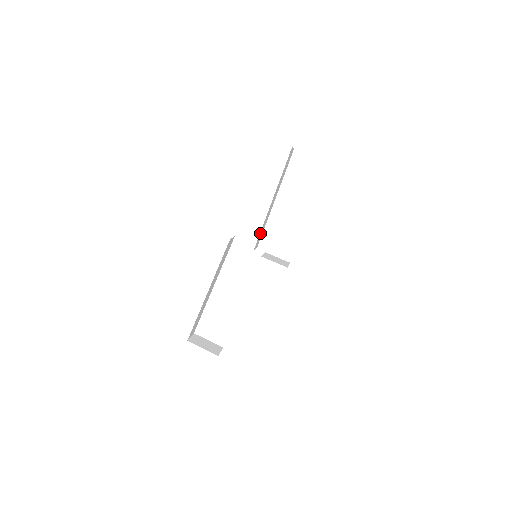
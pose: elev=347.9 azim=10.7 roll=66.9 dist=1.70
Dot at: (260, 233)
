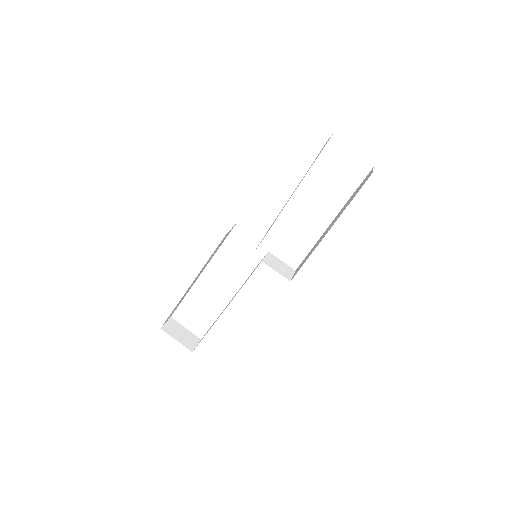
Dot at: occluded
